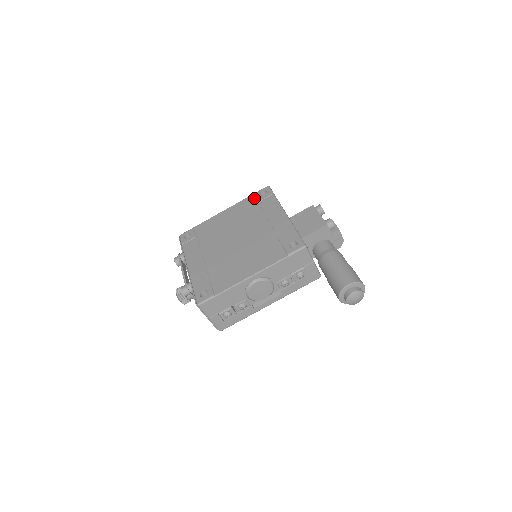
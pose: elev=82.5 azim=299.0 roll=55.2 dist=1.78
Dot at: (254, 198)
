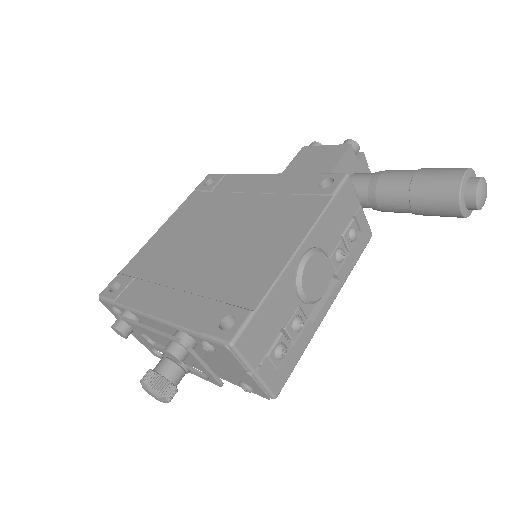
Dot at: (199, 193)
